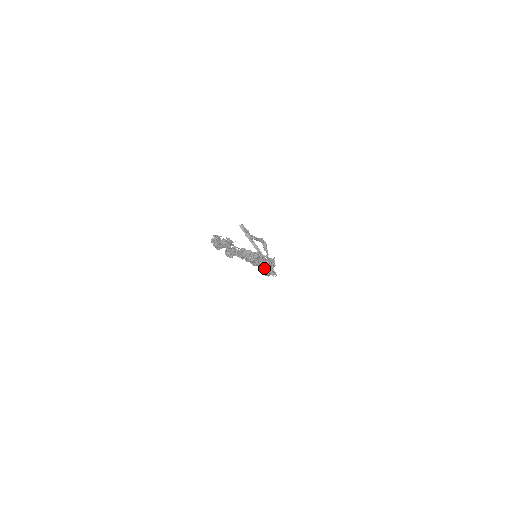
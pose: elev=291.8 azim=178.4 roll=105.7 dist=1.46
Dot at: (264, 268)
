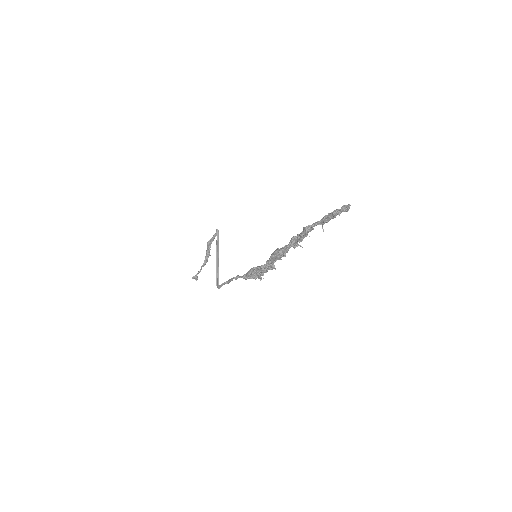
Dot at: (266, 268)
